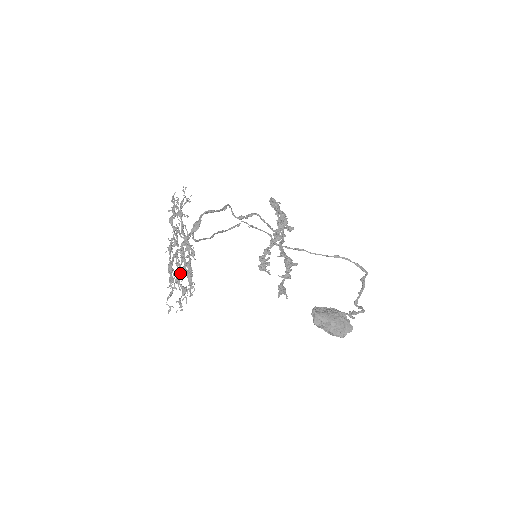
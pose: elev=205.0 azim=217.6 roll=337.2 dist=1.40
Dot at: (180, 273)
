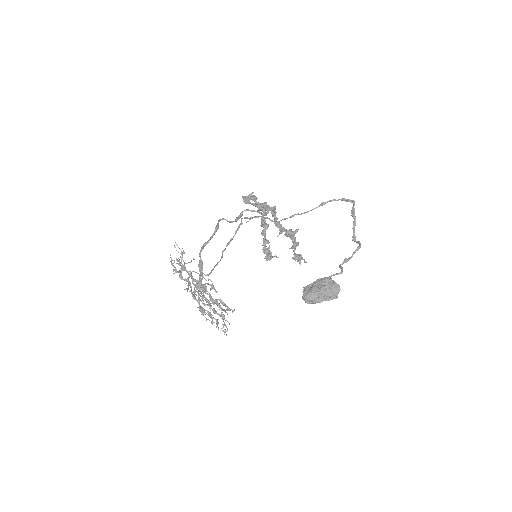
Dot at: occluded
